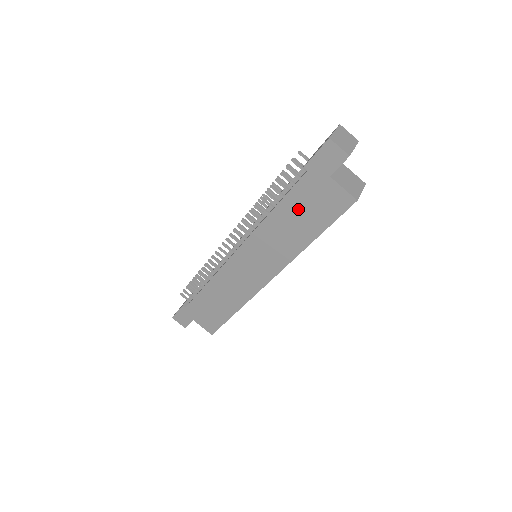
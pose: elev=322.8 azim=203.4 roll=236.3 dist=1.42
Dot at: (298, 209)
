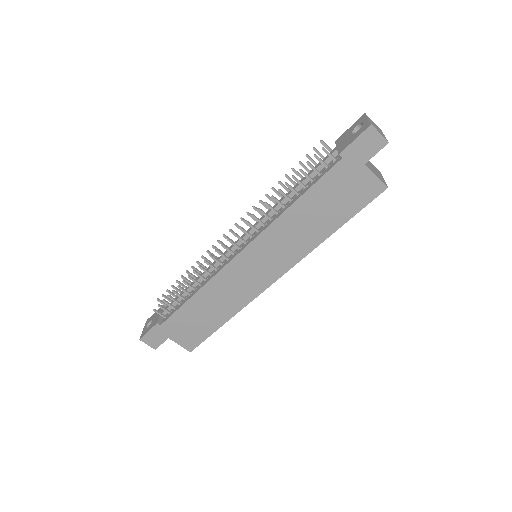
Dot at: (323, 200)
